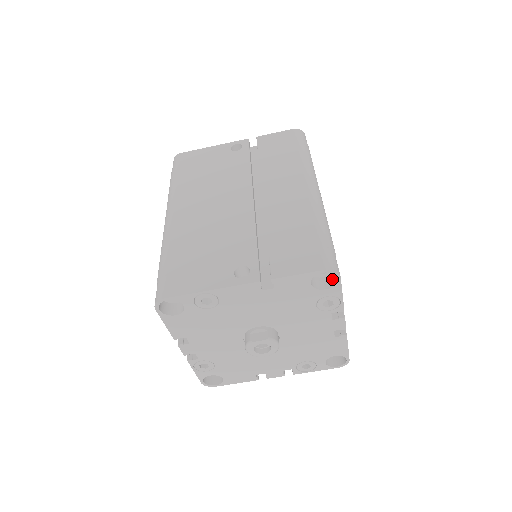
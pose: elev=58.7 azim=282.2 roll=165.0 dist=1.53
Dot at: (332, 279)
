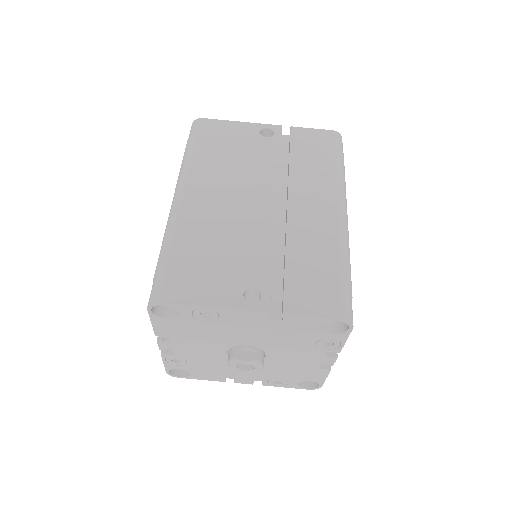
Dot at: (342, 325)
